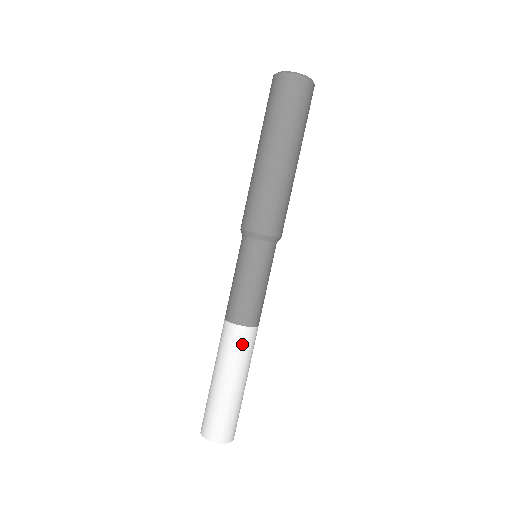
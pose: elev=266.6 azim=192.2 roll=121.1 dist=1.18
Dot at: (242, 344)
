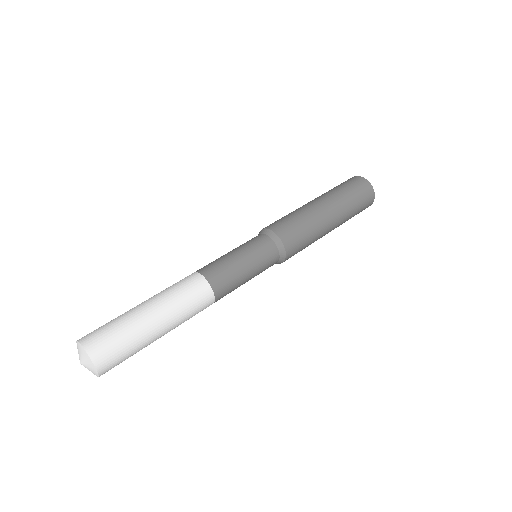
Dot at: (192, 290)
